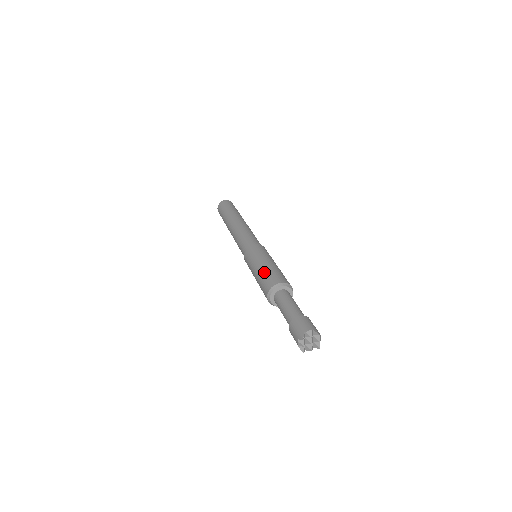
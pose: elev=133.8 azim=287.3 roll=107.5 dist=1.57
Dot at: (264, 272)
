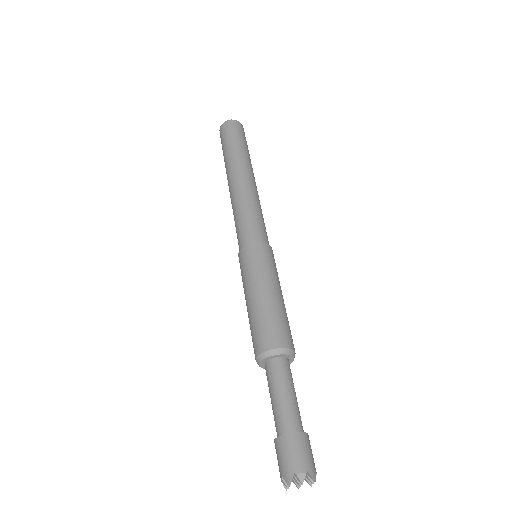
Dot at: (260, 313)
